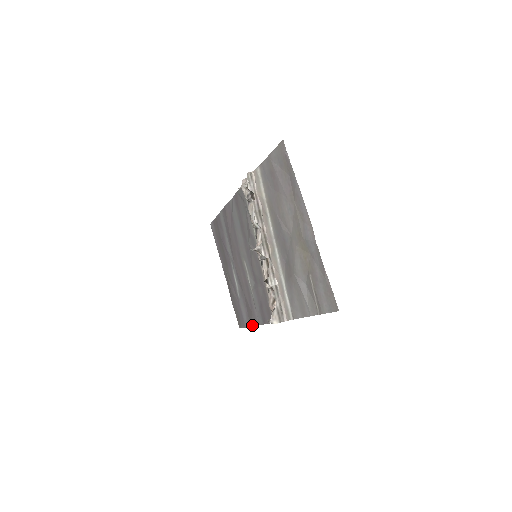
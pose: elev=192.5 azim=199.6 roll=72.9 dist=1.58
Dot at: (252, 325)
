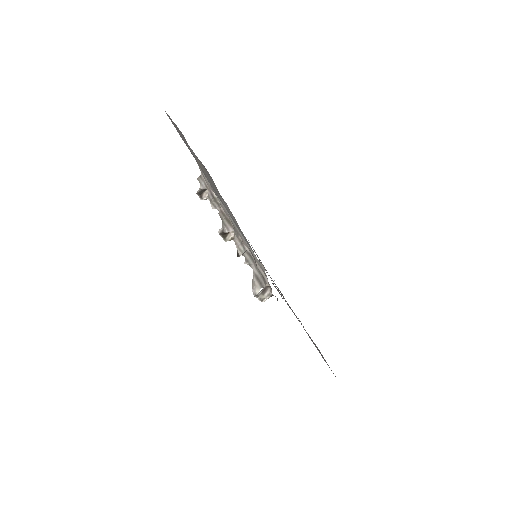
Dot at: occluded
